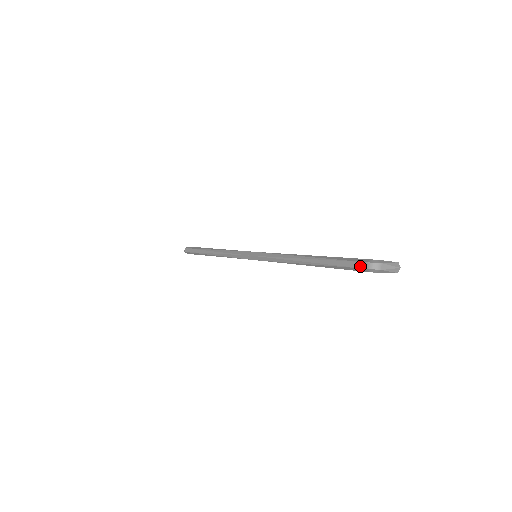
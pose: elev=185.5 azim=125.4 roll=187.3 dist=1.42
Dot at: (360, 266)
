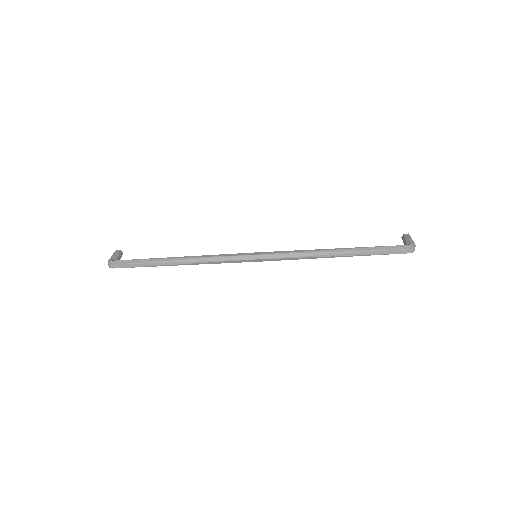
Dot at: (403, 252)
